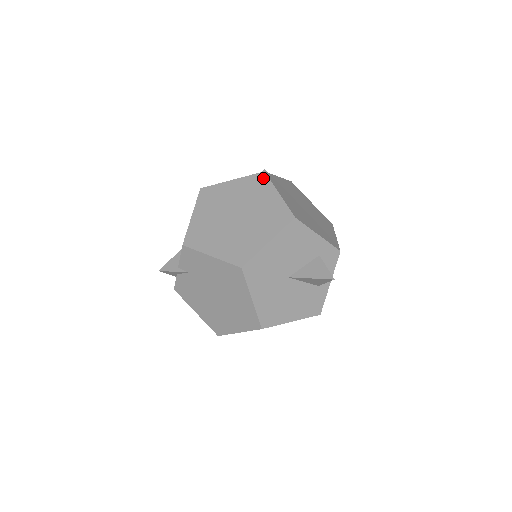
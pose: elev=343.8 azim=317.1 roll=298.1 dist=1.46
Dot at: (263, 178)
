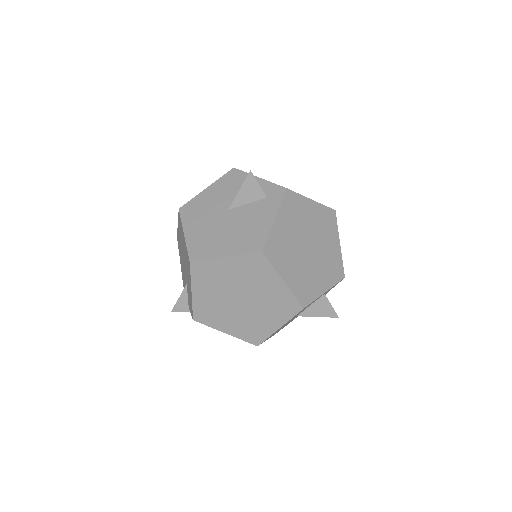
Dot at: (262, 261)
